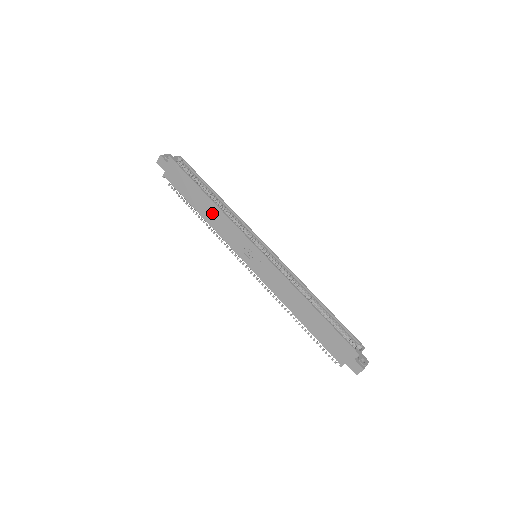
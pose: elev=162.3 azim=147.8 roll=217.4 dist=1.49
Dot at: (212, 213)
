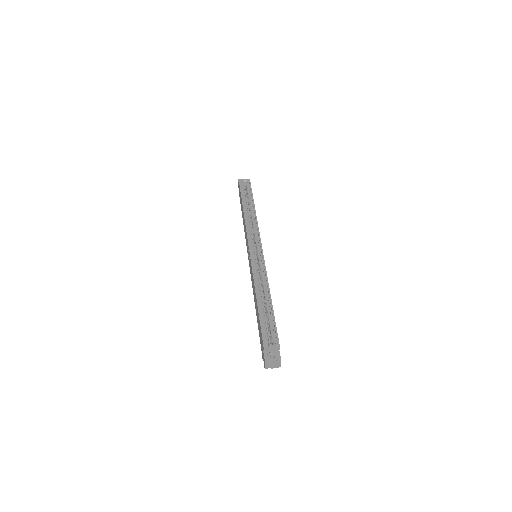
Dot at: occluded
